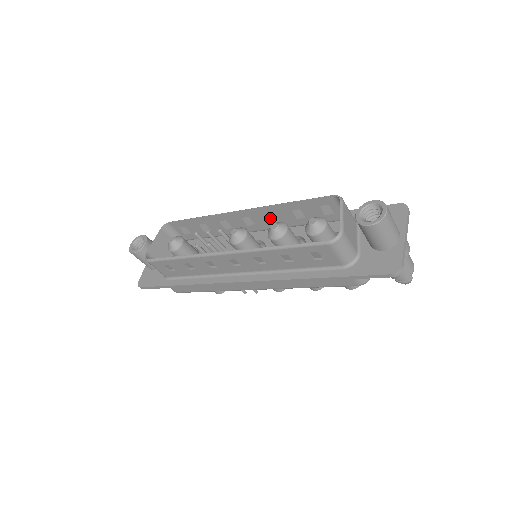
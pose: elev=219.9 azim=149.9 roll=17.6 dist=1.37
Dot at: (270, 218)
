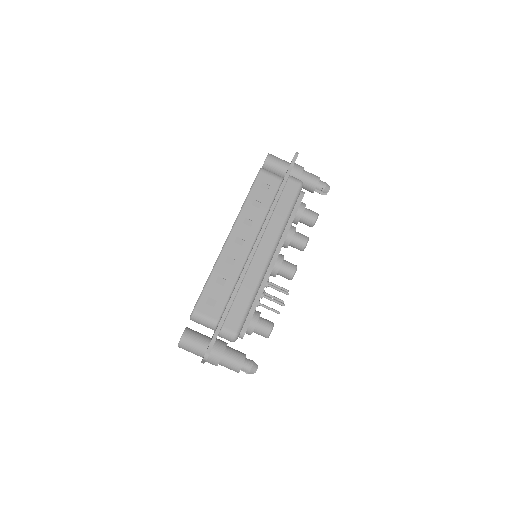
Dot at: occluded
